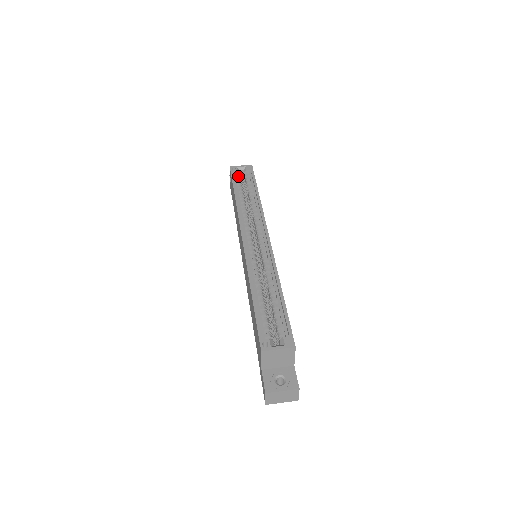
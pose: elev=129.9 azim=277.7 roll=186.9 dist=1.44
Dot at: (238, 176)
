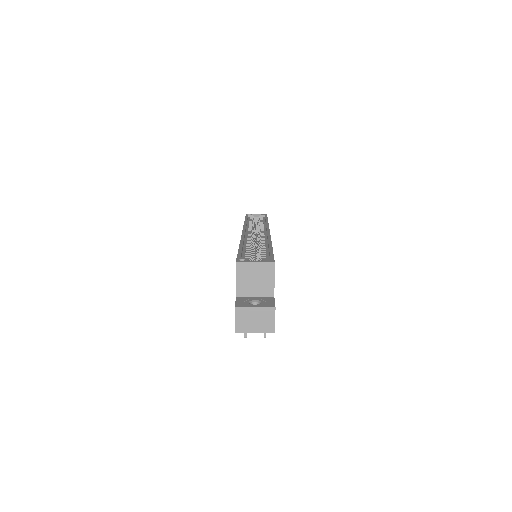
Dot at: (252, 218)
